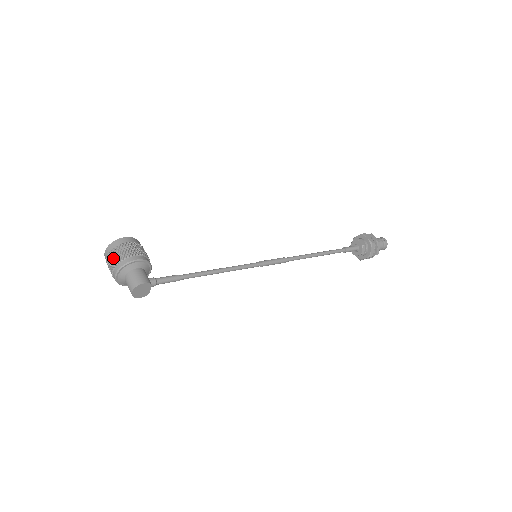
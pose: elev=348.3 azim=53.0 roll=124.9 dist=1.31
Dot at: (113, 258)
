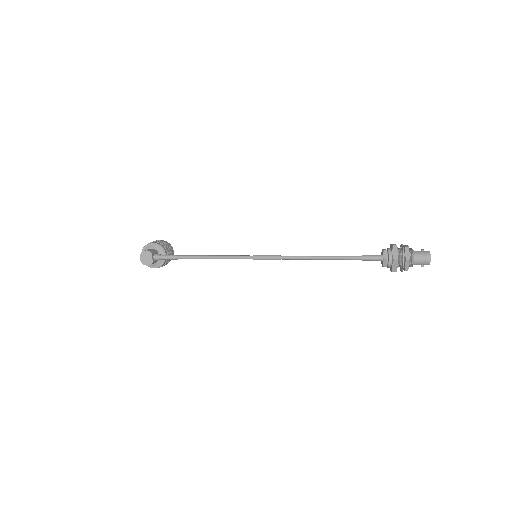
Dot at: occluded
